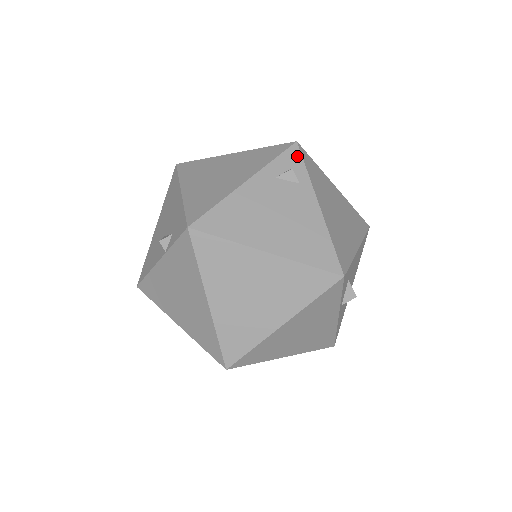
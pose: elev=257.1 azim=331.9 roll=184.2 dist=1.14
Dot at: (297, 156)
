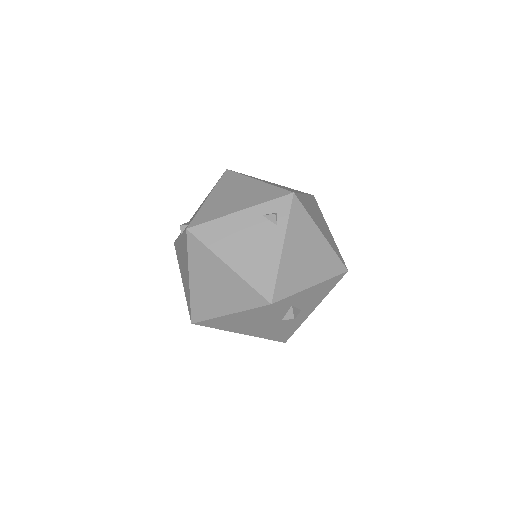
Dot at: (287, 204)
